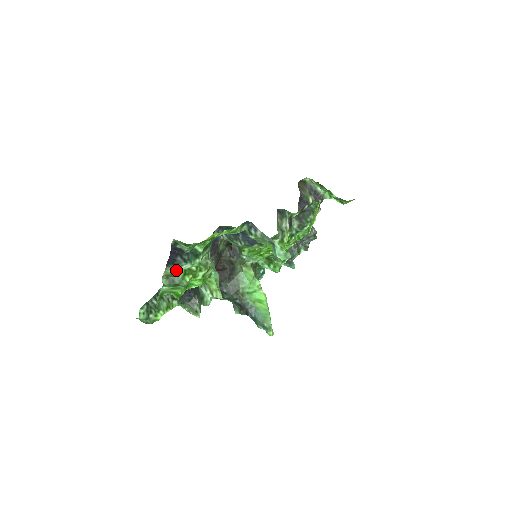
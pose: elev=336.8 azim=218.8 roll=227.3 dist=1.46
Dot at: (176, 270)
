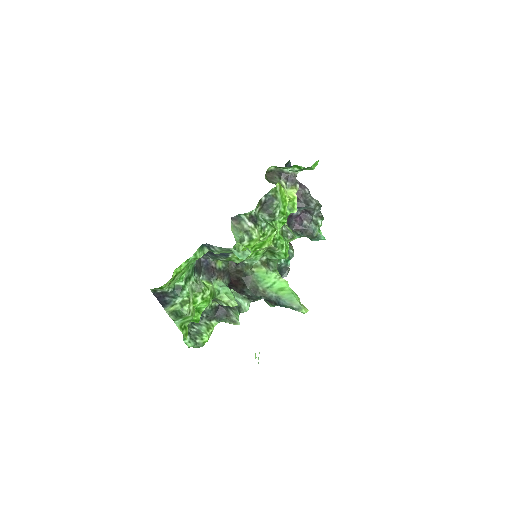
Dot at: (174, 306)
